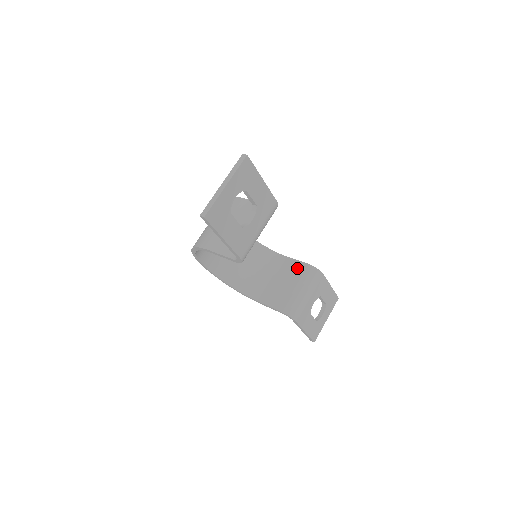
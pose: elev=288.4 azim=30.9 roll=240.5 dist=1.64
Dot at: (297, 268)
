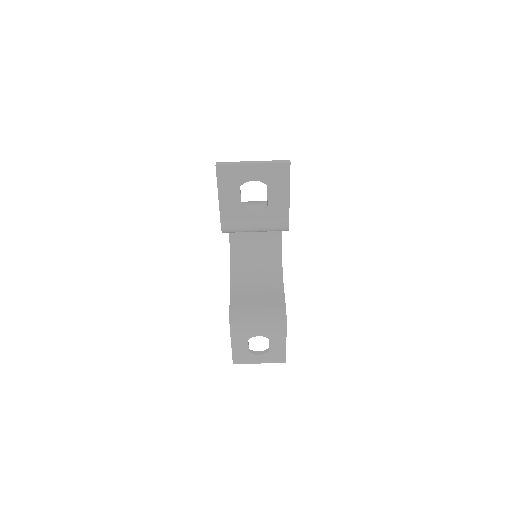
Dot at: (277, 301)
